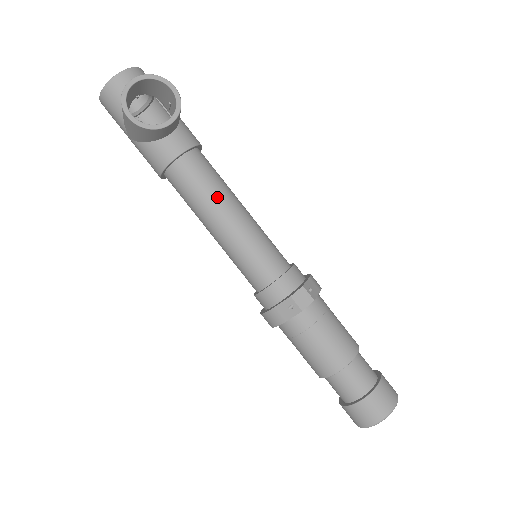
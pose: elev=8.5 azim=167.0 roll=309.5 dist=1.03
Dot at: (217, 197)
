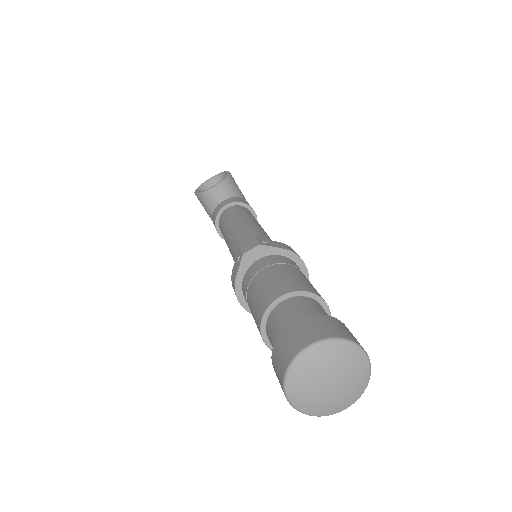
Dot at: (235, 220)
